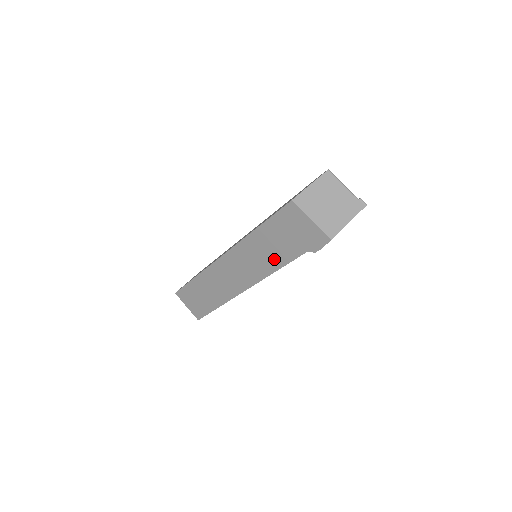
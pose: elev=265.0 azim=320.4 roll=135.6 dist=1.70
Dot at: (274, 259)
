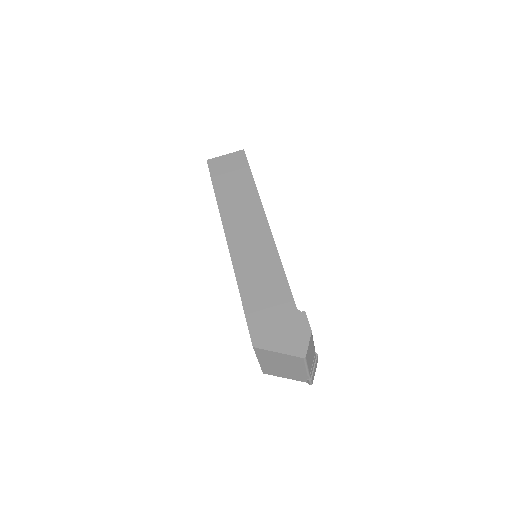
Dot at: occluded
